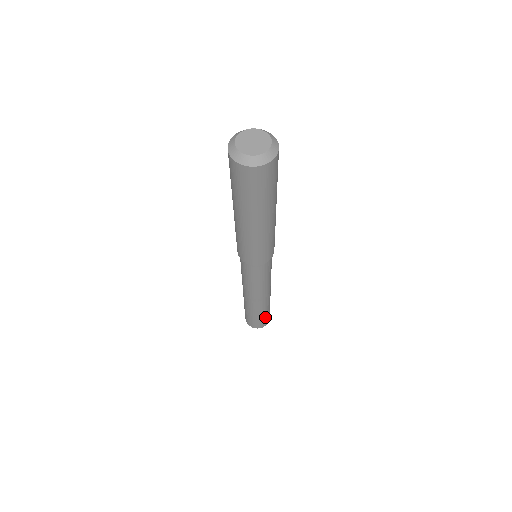
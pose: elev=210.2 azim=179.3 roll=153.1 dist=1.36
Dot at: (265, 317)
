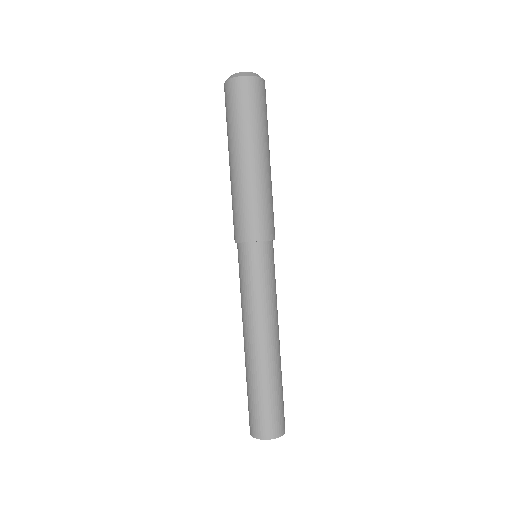
Dot at: (276, 405)
